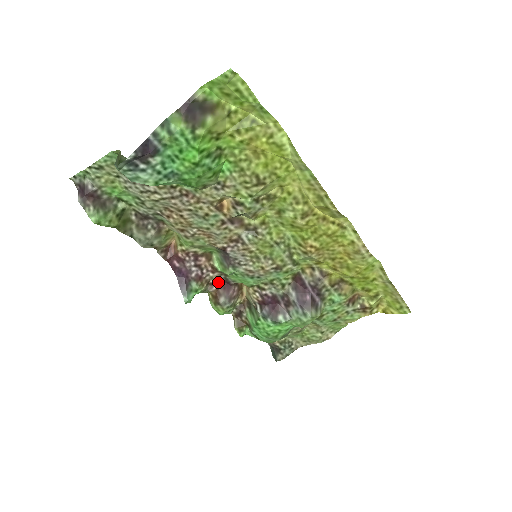
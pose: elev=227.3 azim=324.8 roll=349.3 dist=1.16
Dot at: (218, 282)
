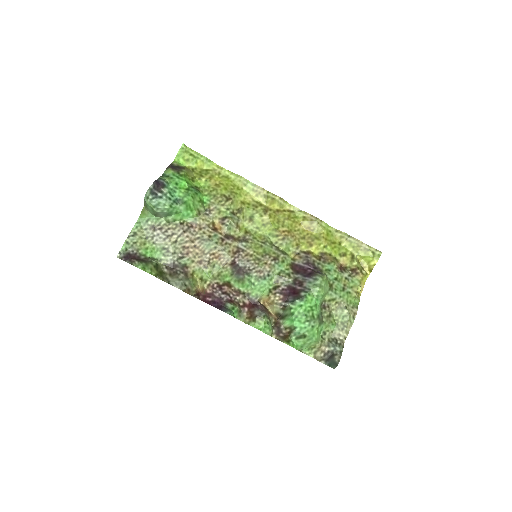
Dot at: (246, 304)
